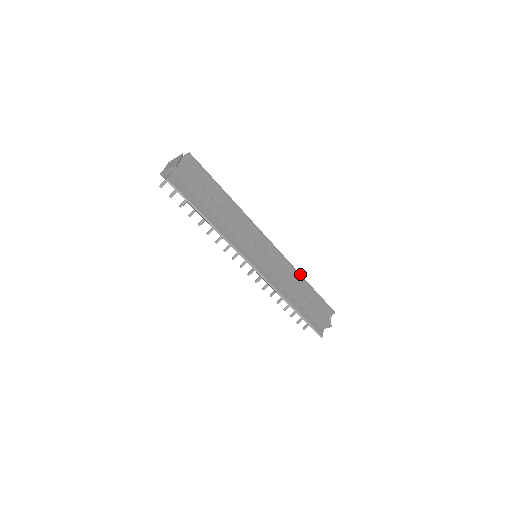
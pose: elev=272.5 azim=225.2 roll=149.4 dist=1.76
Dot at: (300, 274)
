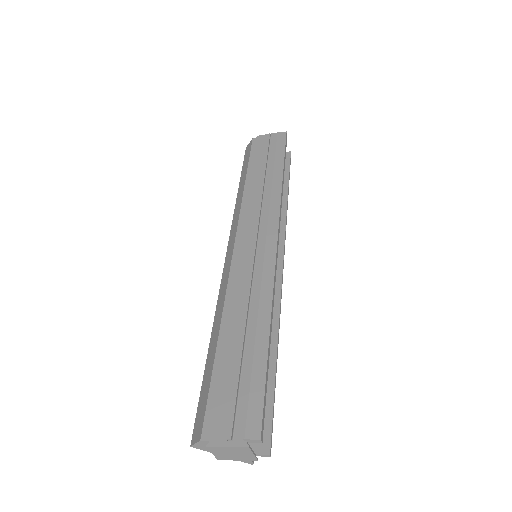
Dot at: (282, 188)
